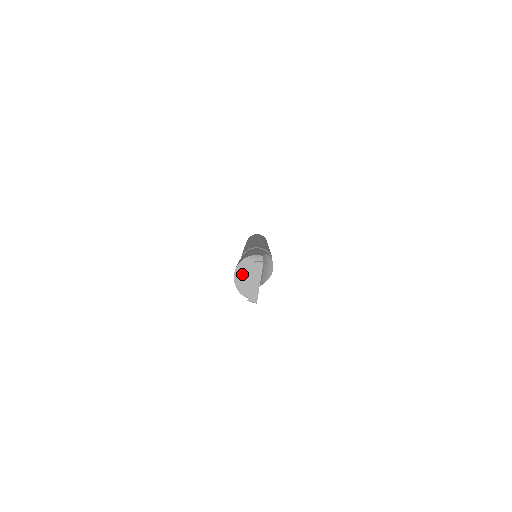
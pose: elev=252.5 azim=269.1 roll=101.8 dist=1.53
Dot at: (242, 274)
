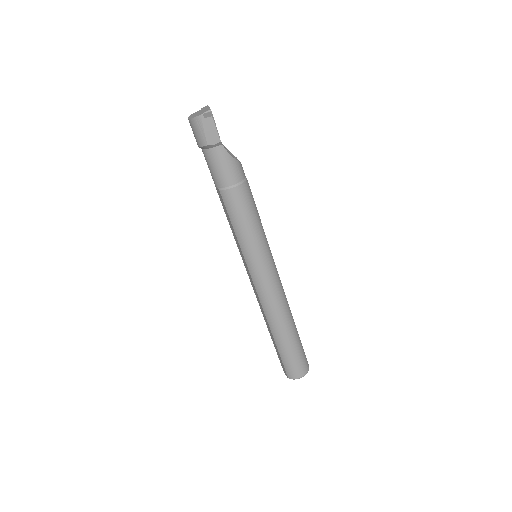
Dot at: (194, 115)
